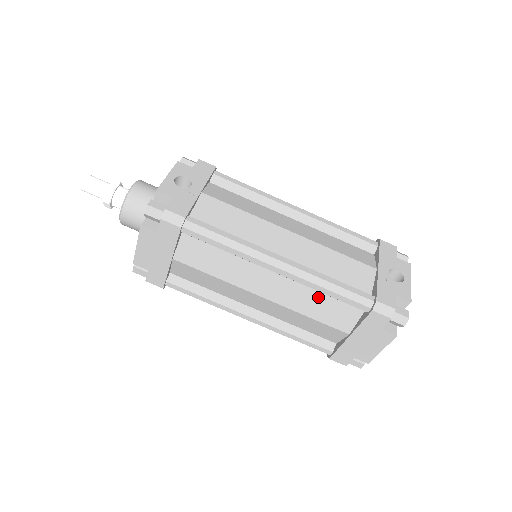
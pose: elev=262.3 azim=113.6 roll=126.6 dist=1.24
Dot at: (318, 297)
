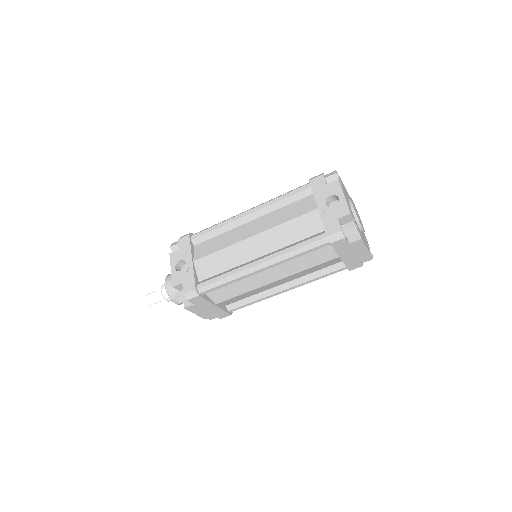
Dot at: (300, 258)
